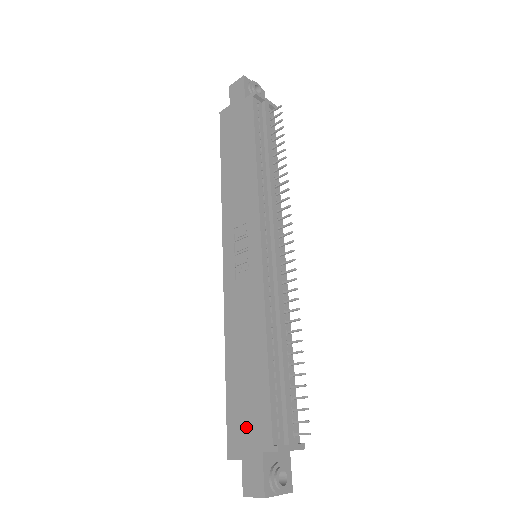
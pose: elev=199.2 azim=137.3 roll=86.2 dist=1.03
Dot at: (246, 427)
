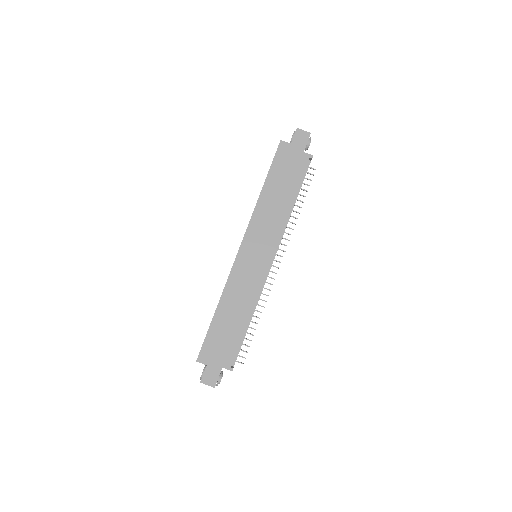
Dot at: (217, 351)
